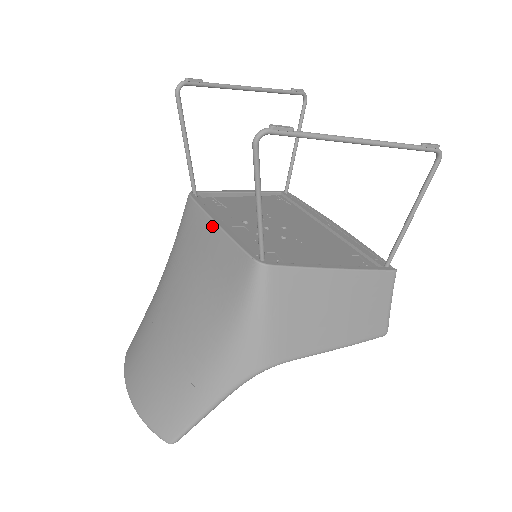
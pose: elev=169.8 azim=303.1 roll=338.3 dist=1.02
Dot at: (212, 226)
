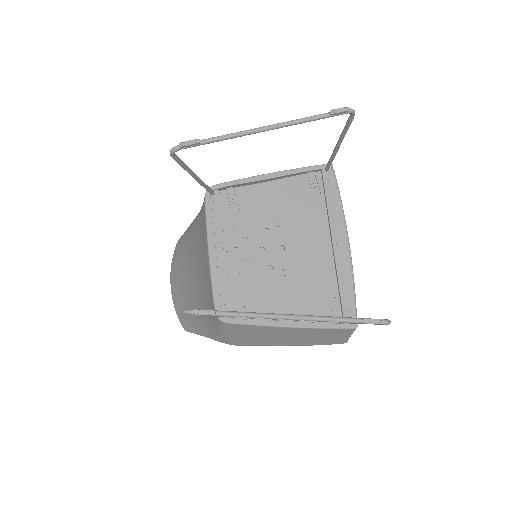
Dot at: (207, 250)
